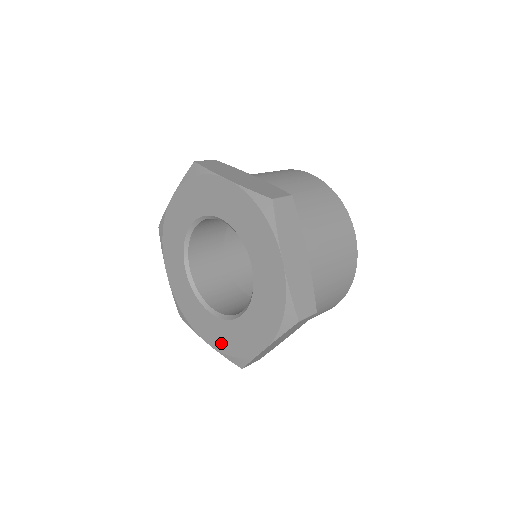
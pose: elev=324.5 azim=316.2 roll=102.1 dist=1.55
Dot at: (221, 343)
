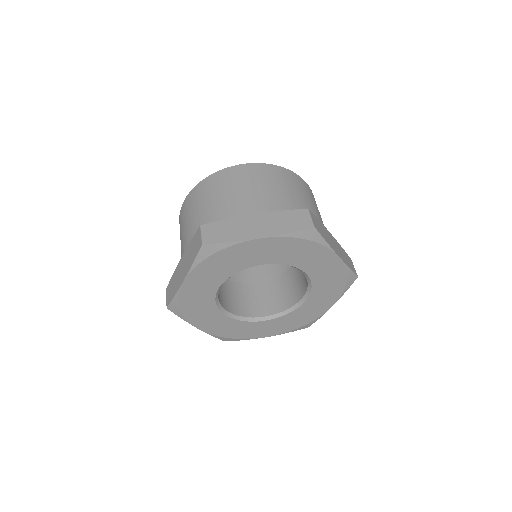
Dot at: (285, 328)
